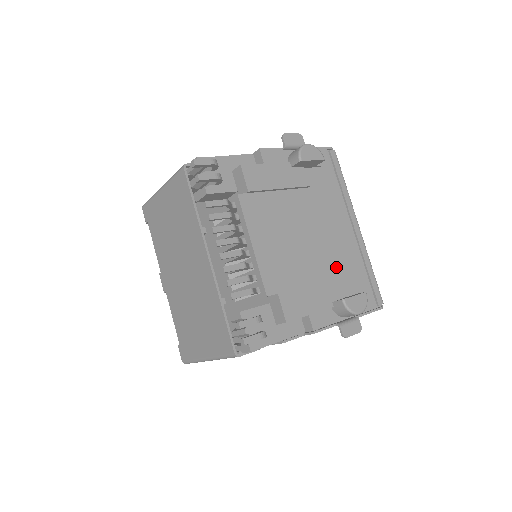
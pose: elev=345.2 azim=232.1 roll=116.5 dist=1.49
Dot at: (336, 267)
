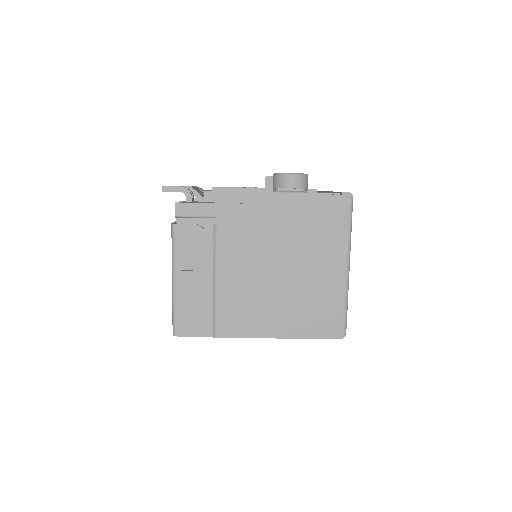
Dot at: occluded
